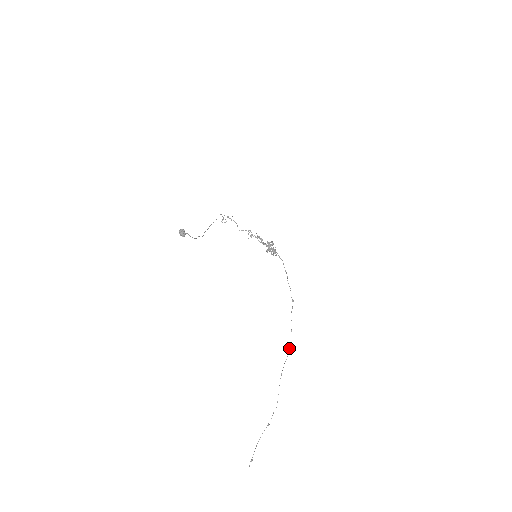
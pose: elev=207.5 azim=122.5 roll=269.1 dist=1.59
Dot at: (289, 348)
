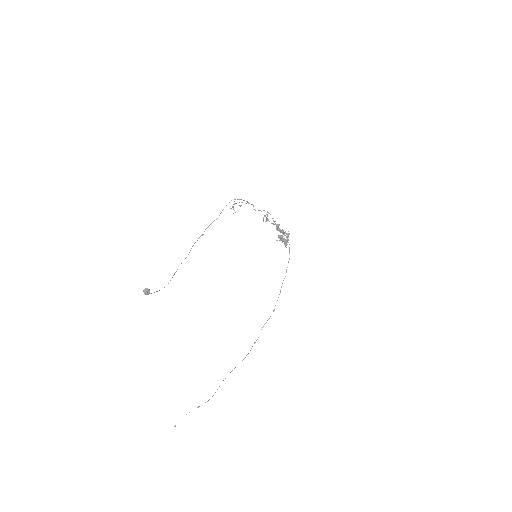
Dot at: (244, 358)
